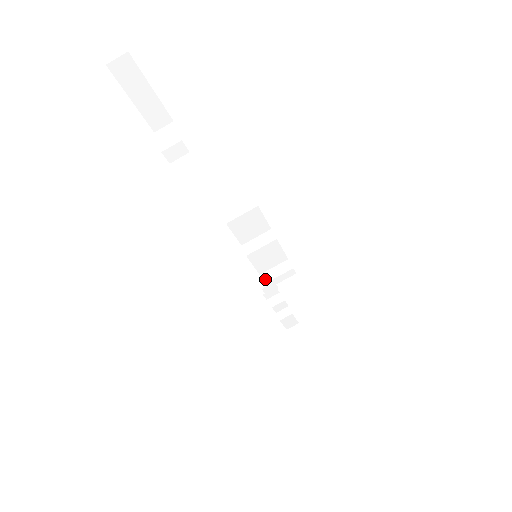
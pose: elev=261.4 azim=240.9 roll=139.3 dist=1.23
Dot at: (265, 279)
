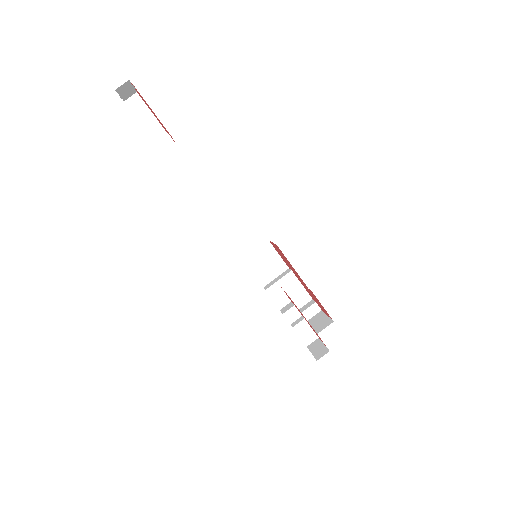
Dot at: occluded
